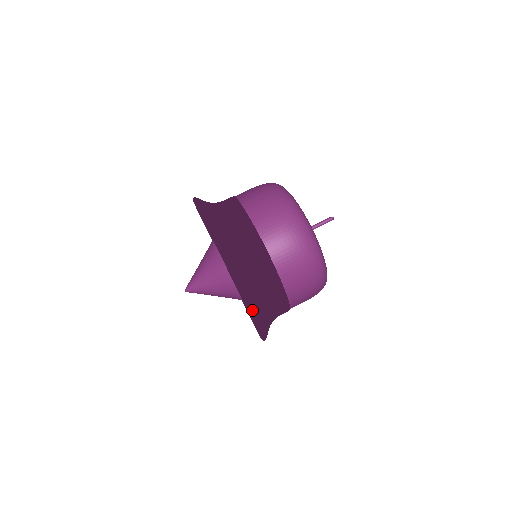
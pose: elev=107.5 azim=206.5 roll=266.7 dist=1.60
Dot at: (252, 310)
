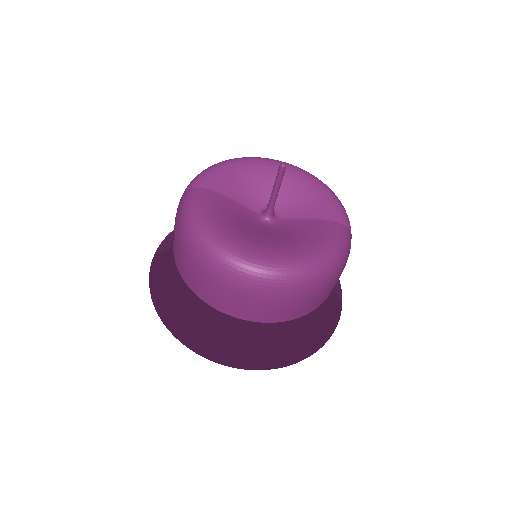
Dot at: (311, 354)
